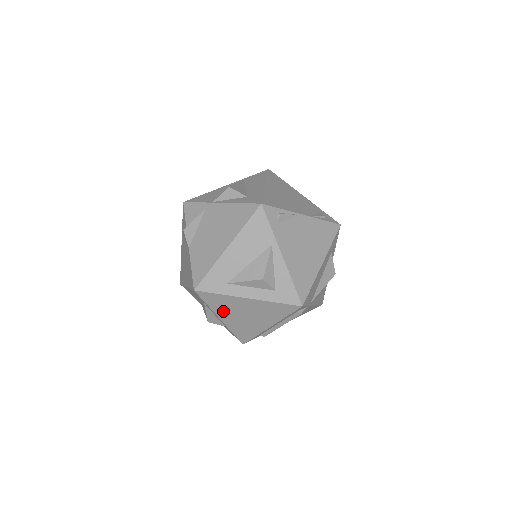
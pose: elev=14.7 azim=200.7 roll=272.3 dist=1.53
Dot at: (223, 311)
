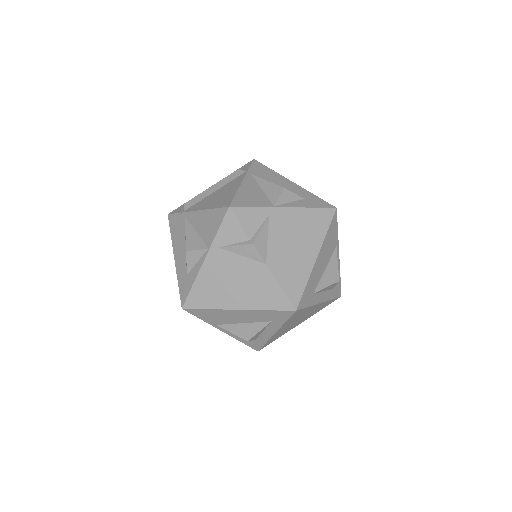
Dot at: (288, 323)
